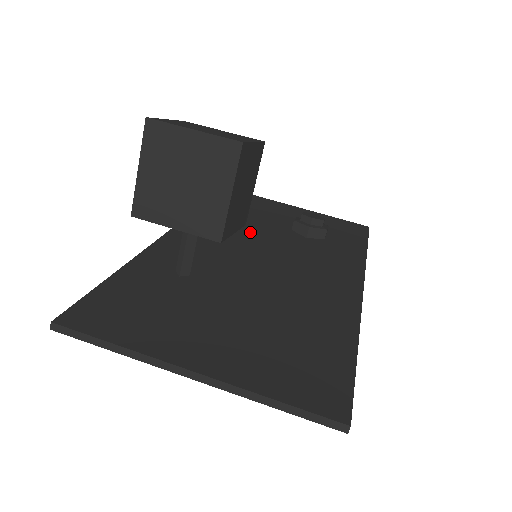
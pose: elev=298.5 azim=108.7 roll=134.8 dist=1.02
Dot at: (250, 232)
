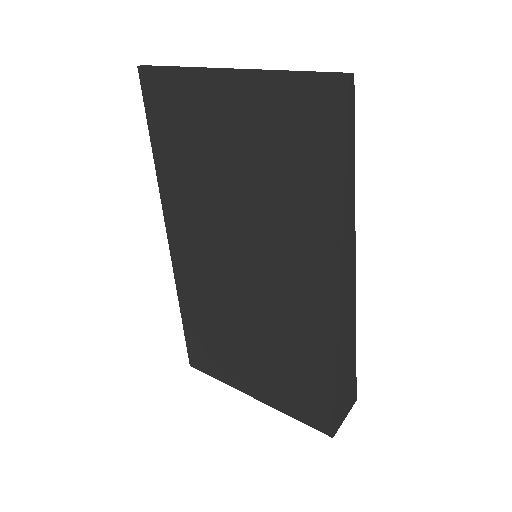
Dot at: occluded
